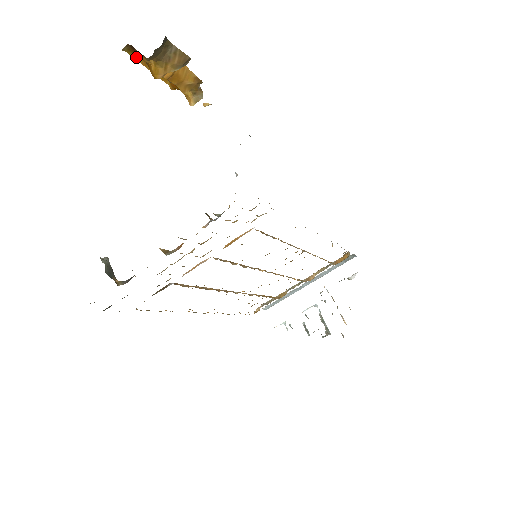
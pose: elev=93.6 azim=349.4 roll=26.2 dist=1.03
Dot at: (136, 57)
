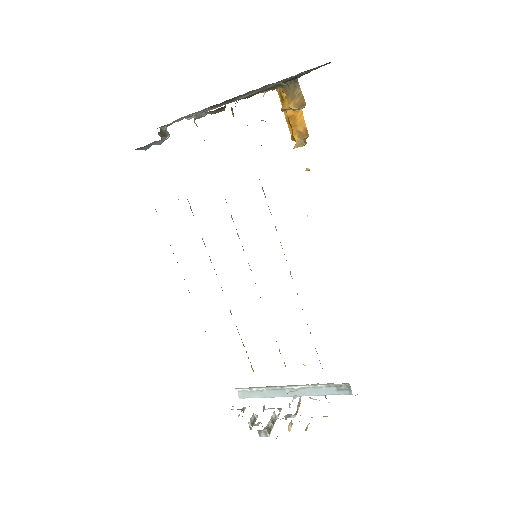
Dot at: (282, 100)
